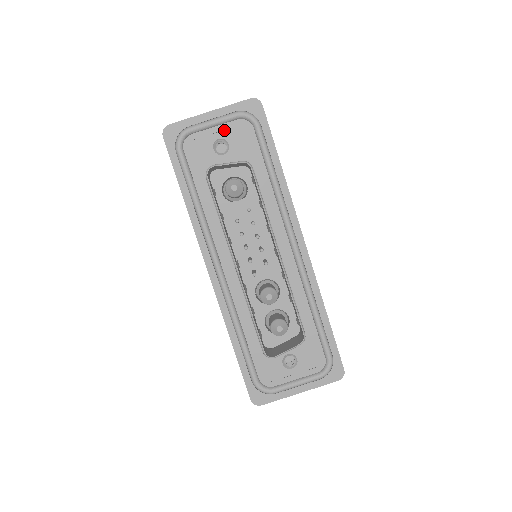
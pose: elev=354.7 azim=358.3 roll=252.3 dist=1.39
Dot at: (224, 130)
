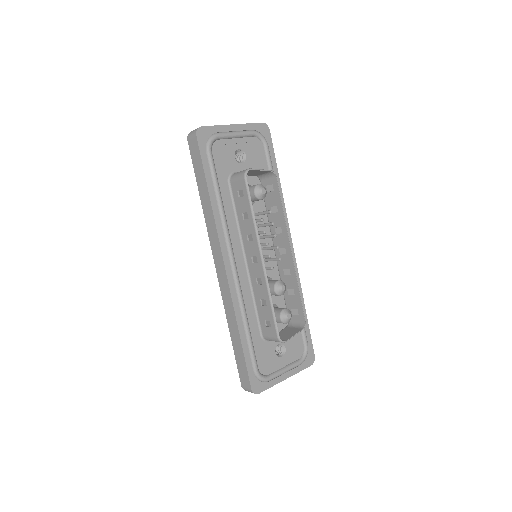
Dot at: (243, 143)
